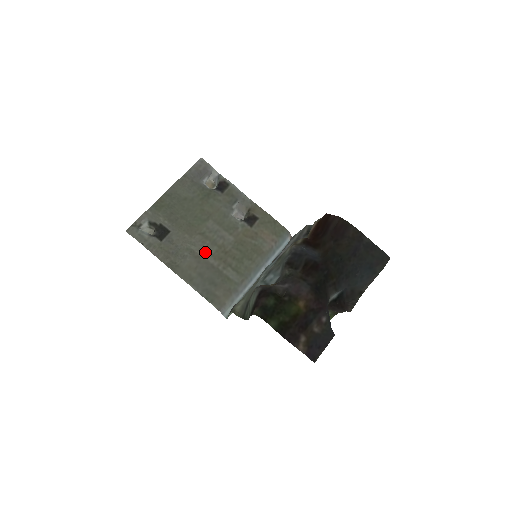
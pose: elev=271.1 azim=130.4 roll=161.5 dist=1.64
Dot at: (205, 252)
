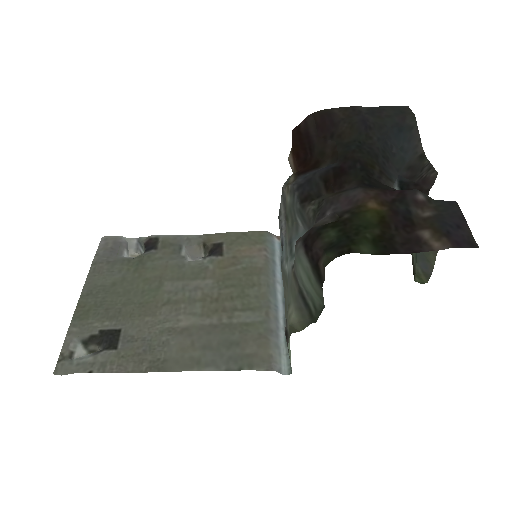
Dot at: (189, 318)
